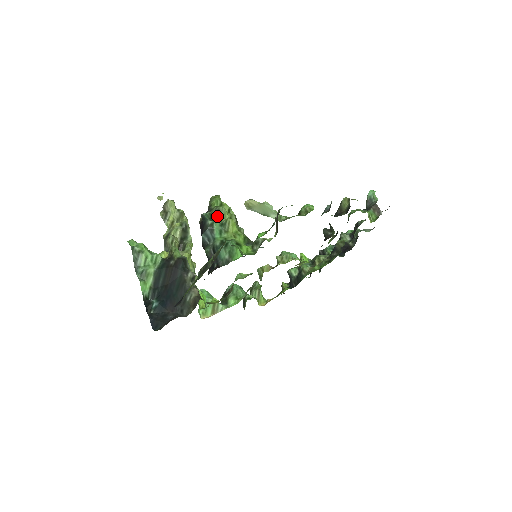
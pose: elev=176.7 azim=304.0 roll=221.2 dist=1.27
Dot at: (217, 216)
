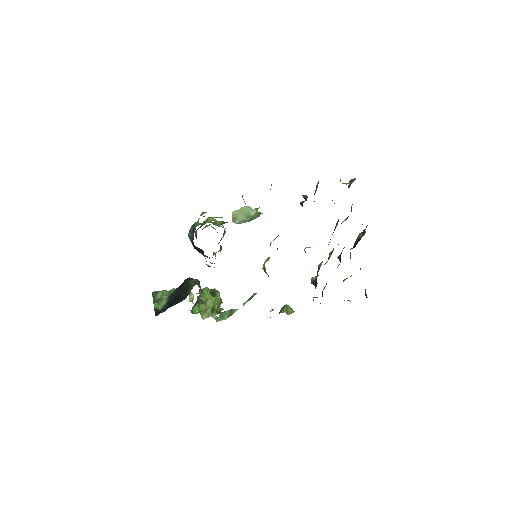
Dot at: occluded
